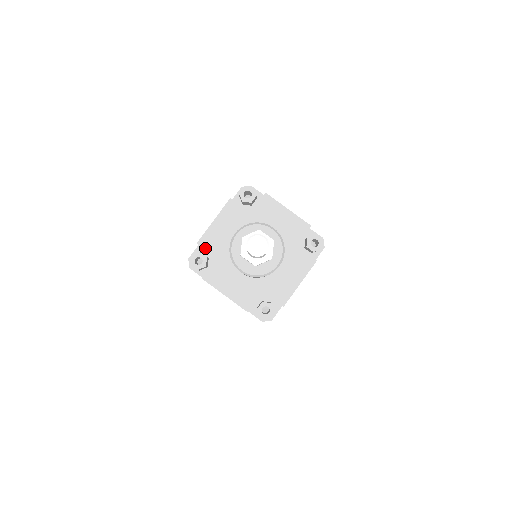
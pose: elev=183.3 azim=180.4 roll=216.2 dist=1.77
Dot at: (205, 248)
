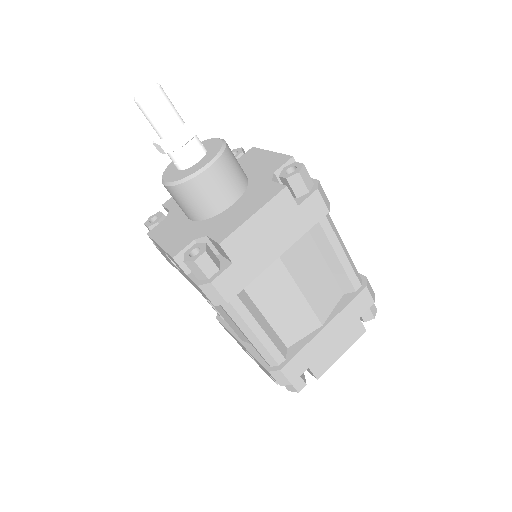
Dot at: (167, 207)
